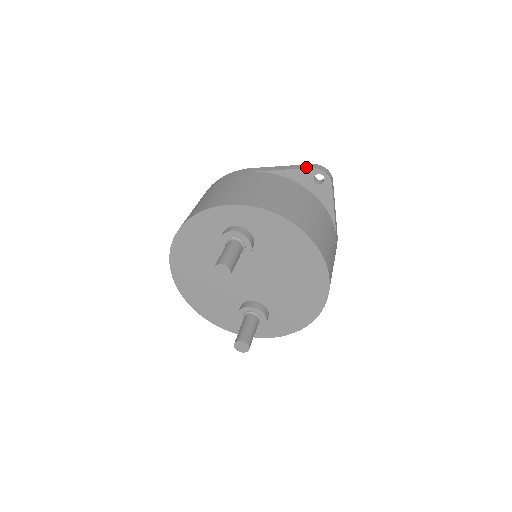
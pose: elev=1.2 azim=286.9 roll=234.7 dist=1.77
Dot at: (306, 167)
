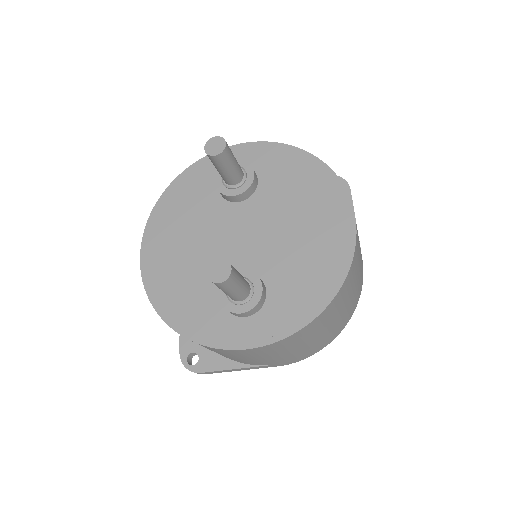
Dot at: occluded
